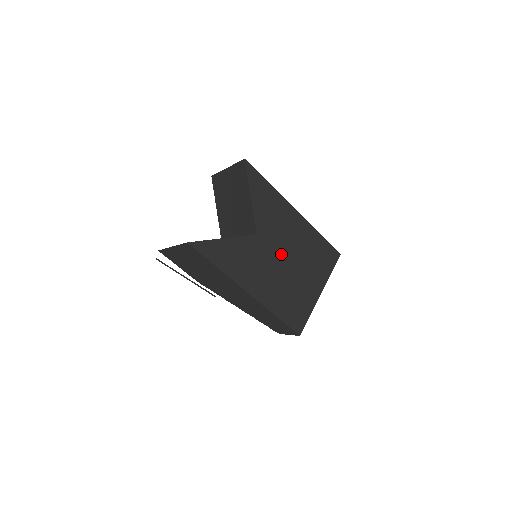
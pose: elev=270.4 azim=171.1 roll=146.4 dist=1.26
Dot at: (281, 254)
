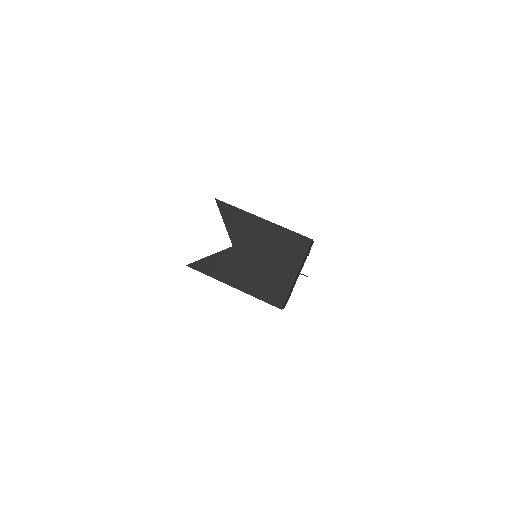
Dot at: (255, 254)
